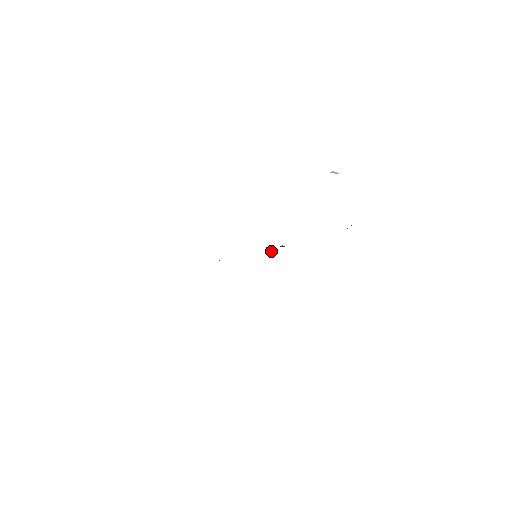
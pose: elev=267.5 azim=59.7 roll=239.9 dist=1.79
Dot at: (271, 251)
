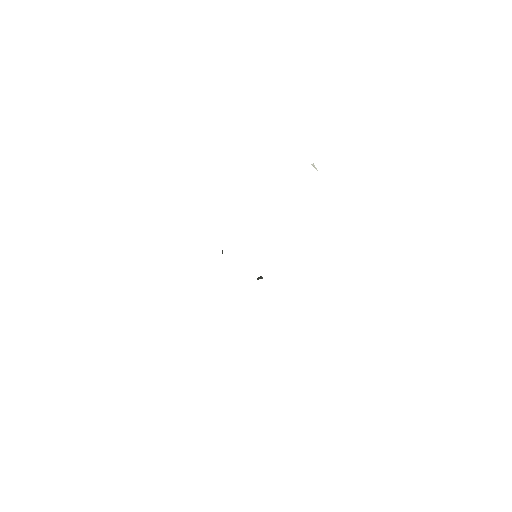
Dot at: occluded
